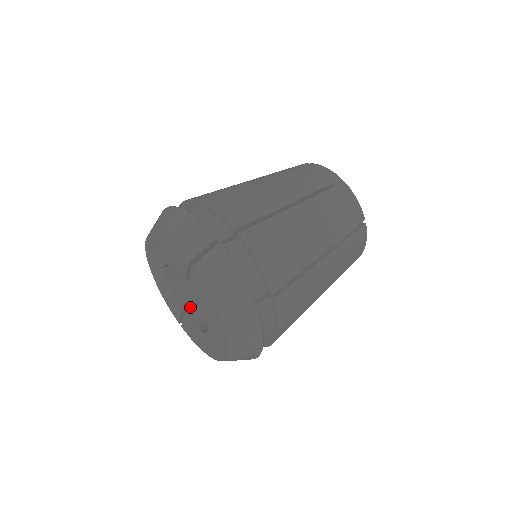
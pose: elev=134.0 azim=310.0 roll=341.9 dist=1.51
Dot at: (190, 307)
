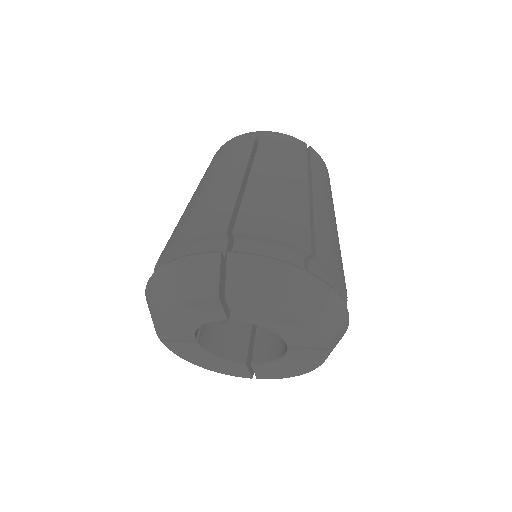
Dot at: (248, 353)
